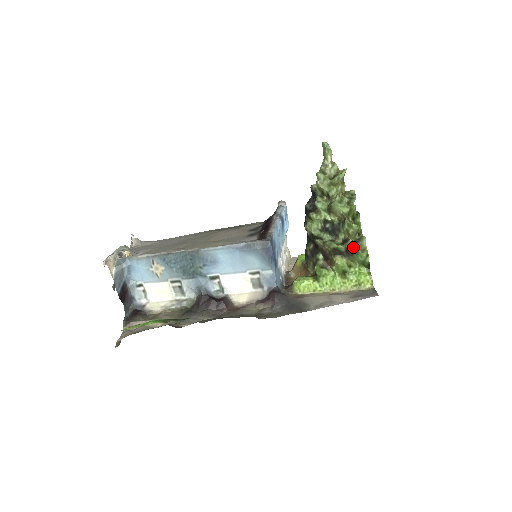
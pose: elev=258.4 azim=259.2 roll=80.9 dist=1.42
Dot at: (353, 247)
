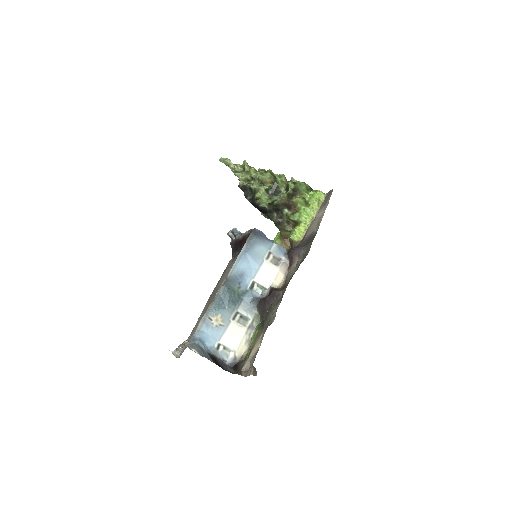
Dot at: (294, 184)
